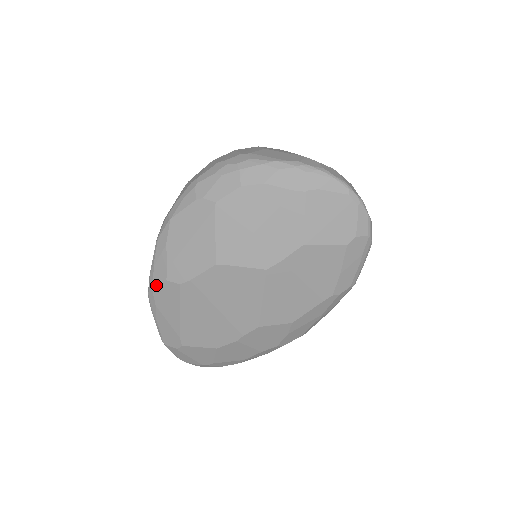
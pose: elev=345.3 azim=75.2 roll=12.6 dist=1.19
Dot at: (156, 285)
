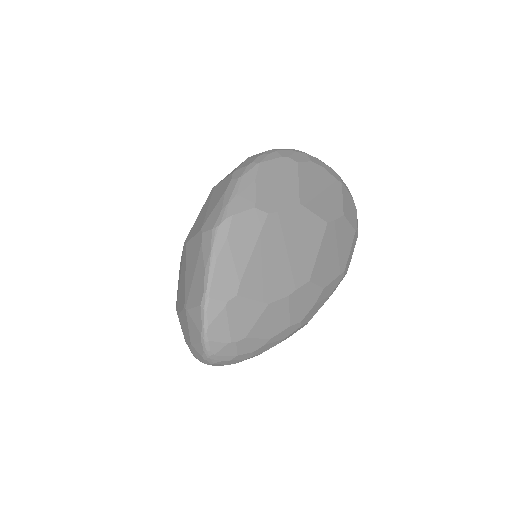
Dot at: (240, 212)
